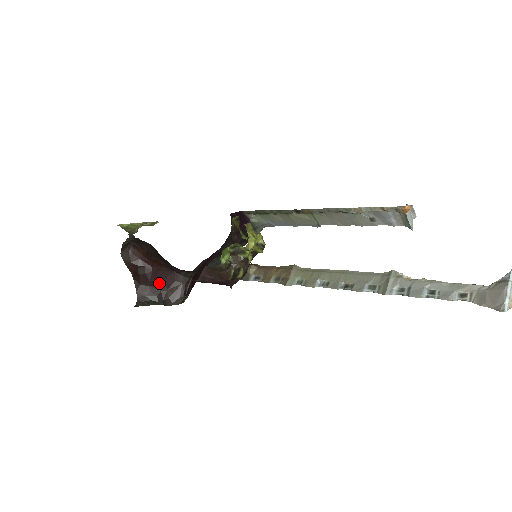
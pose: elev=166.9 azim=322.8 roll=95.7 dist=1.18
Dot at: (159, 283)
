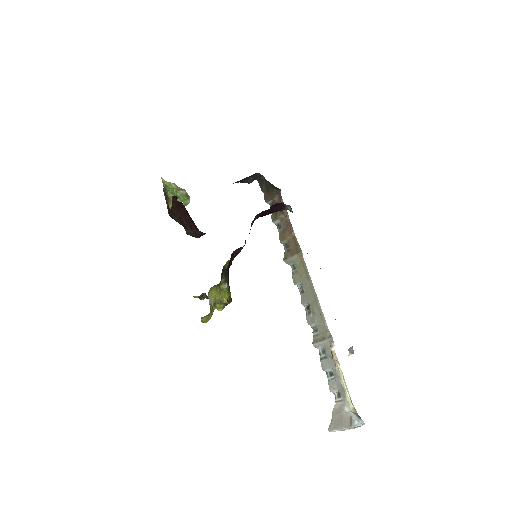
Dot at: (185, 219)
